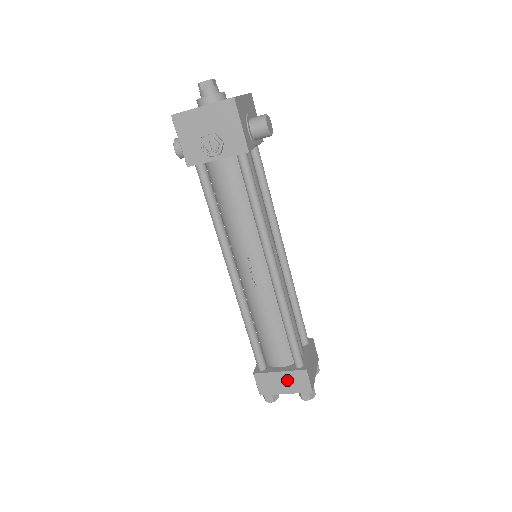
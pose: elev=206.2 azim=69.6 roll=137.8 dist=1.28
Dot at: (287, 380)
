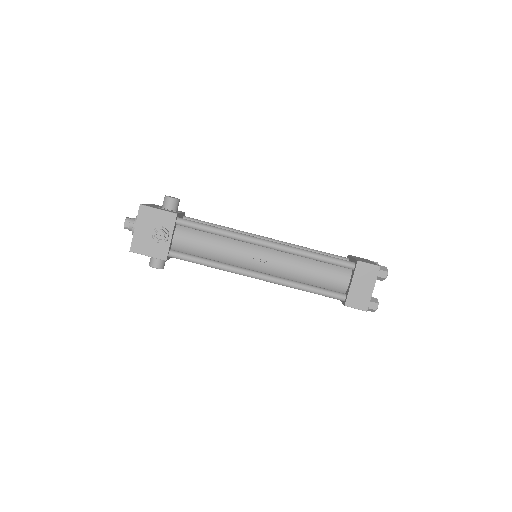
Dot at: (361, 281)
